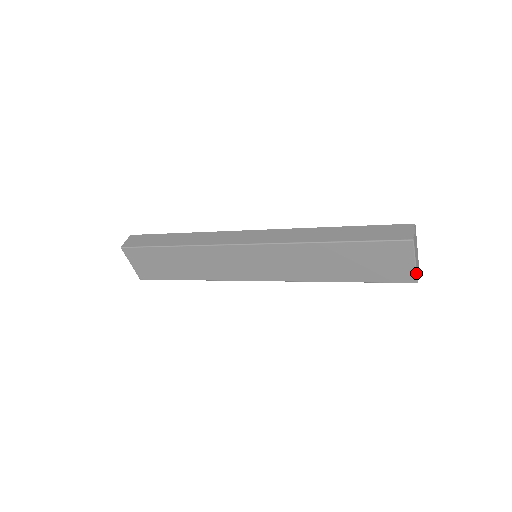
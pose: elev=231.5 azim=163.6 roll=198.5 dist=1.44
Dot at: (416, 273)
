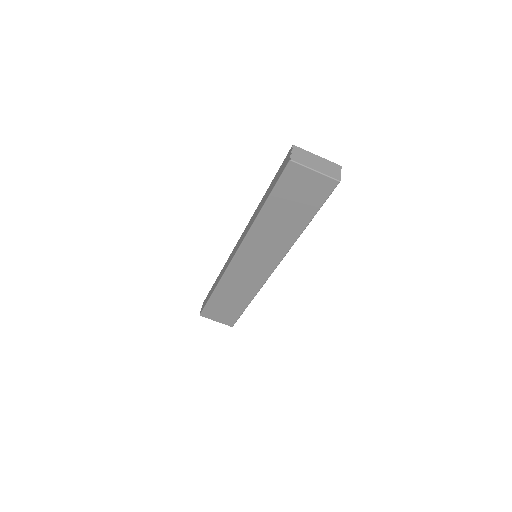
Dot at: (328, 177)
